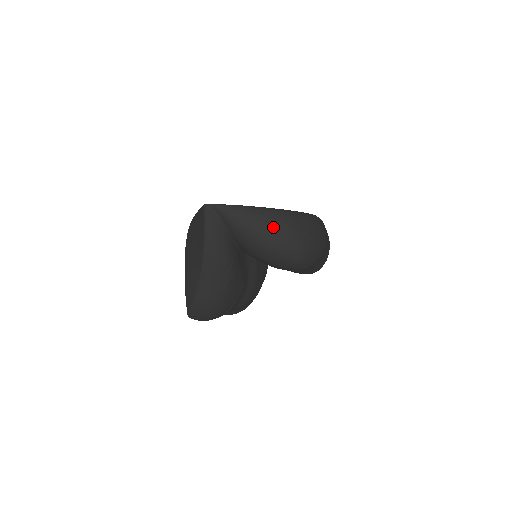
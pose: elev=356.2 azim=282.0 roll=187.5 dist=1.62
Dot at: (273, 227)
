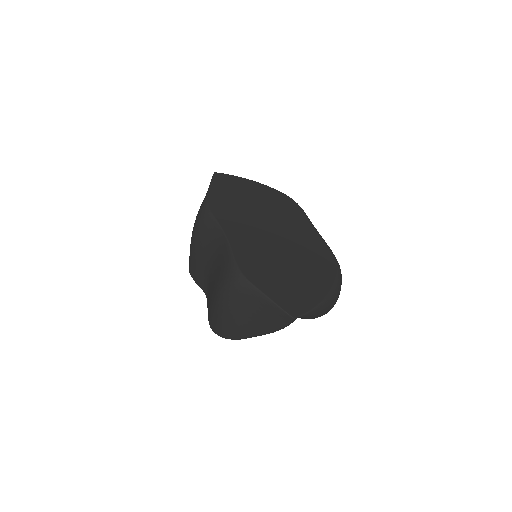
Dot at: (329, 309)
